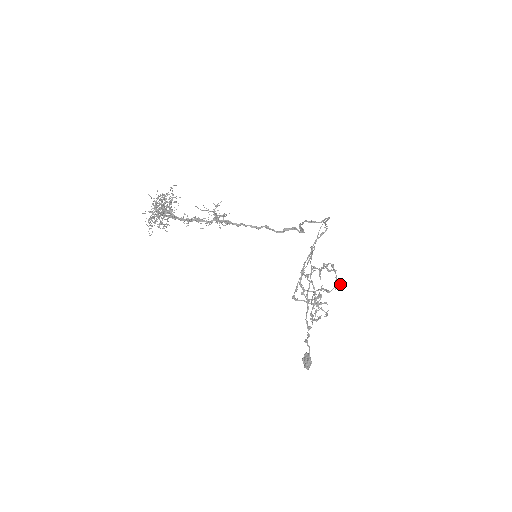
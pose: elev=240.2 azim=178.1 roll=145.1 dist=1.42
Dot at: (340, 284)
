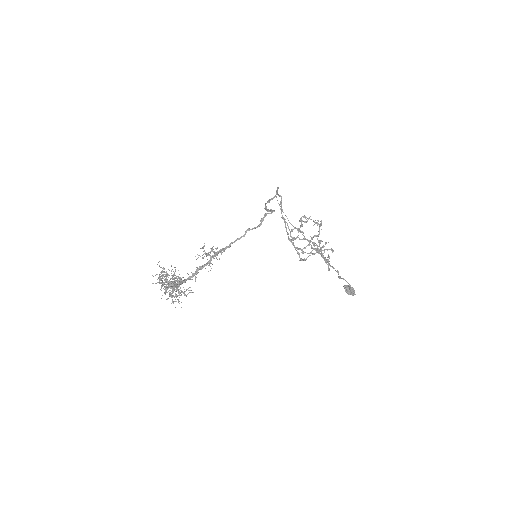
Dot at: (320, 224)
